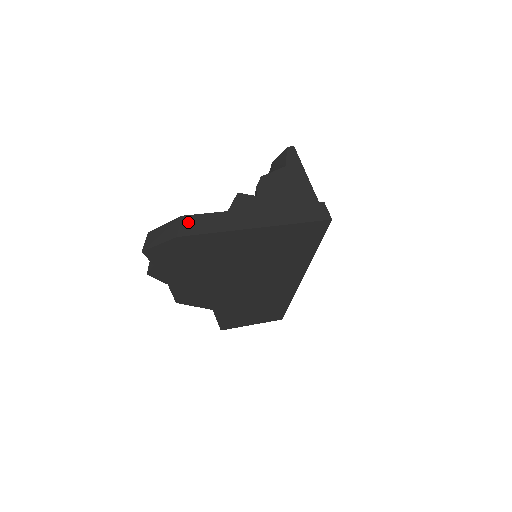
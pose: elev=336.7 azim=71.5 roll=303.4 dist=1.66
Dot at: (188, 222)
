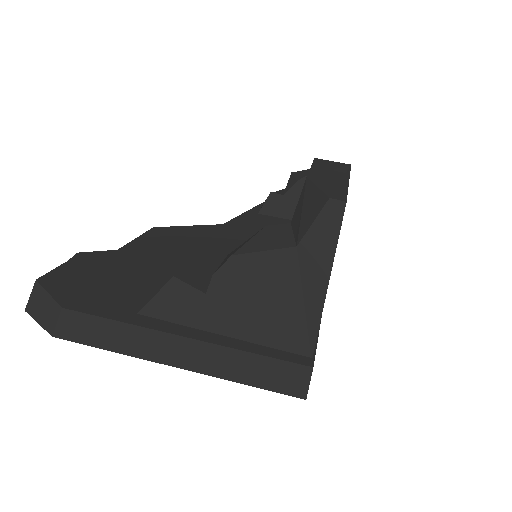
Dot at: (70, 321)
